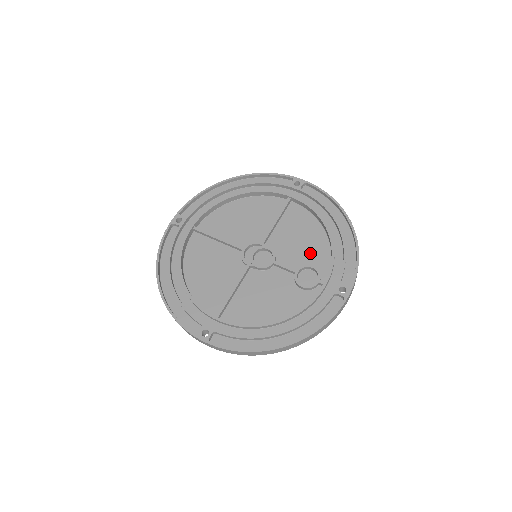
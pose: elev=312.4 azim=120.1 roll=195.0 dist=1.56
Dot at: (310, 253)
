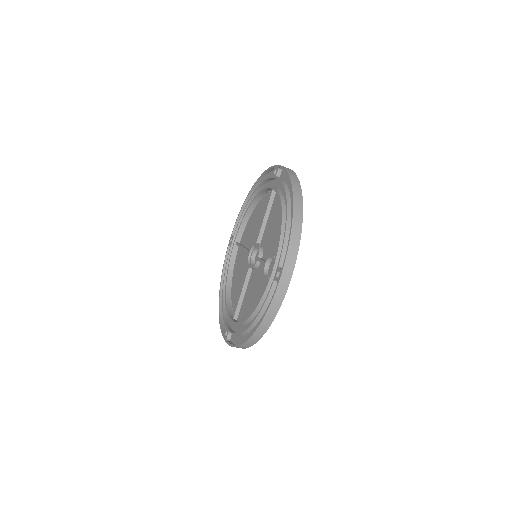
Dot at: (277, 241)
